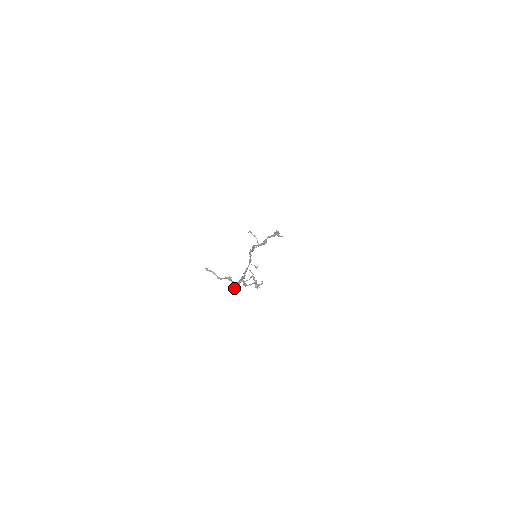
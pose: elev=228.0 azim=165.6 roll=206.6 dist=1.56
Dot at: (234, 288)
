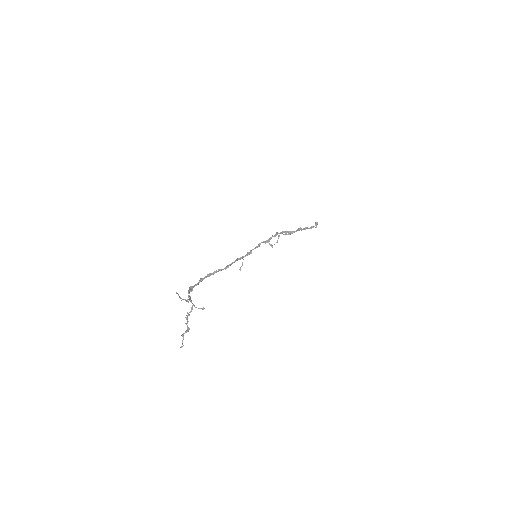
Dot at: occluded
